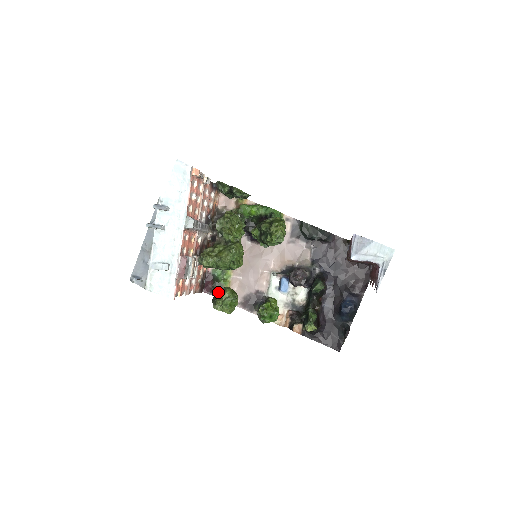
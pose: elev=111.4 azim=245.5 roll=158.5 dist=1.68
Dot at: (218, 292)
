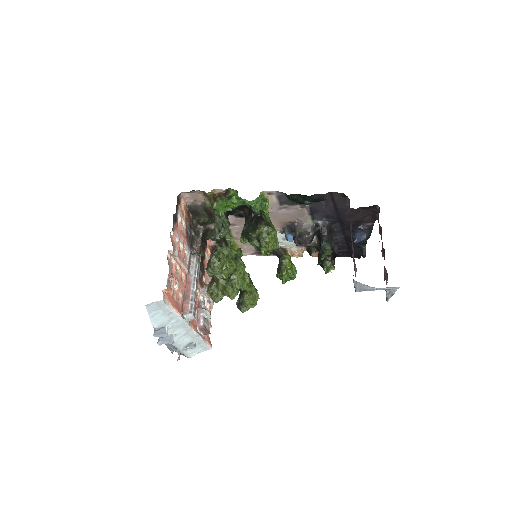
Dot at: (238, 302)
